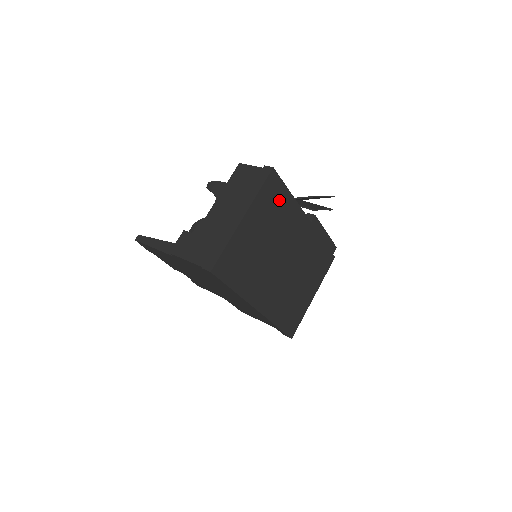
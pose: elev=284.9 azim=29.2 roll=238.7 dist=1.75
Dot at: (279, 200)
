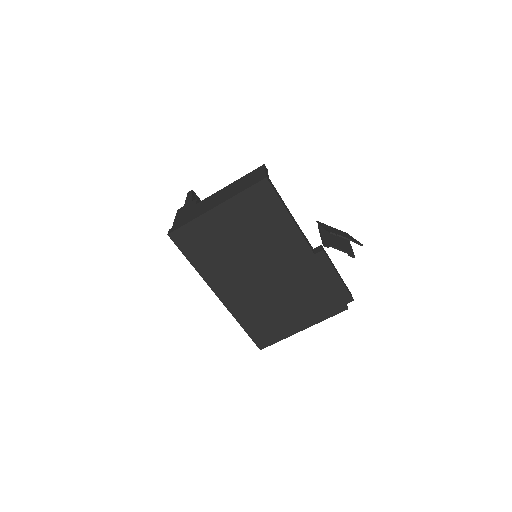
Dot at: (269, 212)
